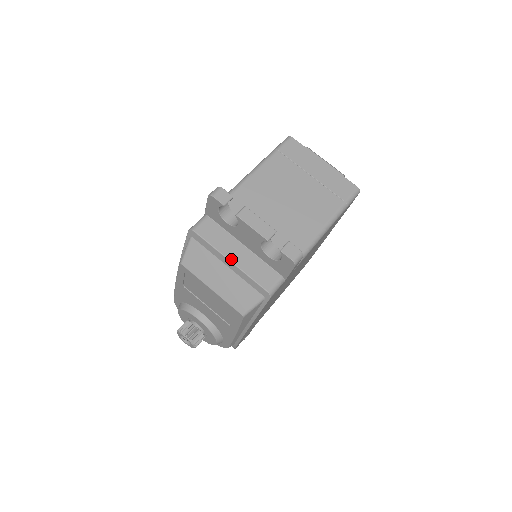
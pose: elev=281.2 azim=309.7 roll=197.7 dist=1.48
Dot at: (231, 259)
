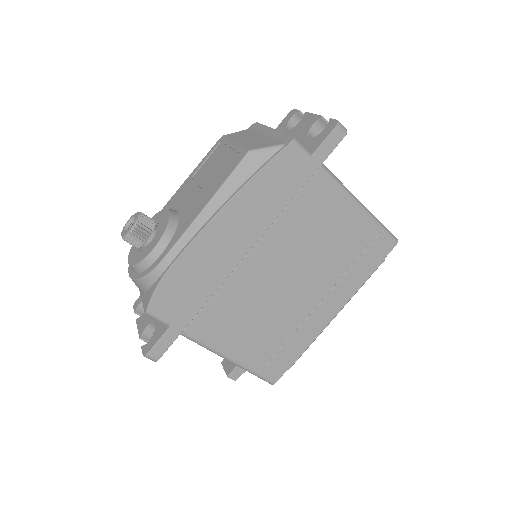
Dot at: occluded
